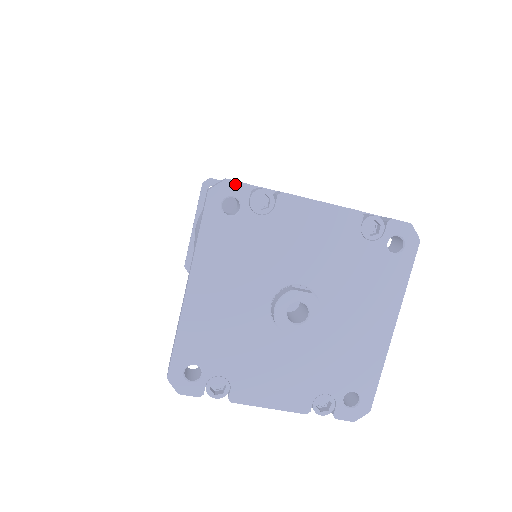
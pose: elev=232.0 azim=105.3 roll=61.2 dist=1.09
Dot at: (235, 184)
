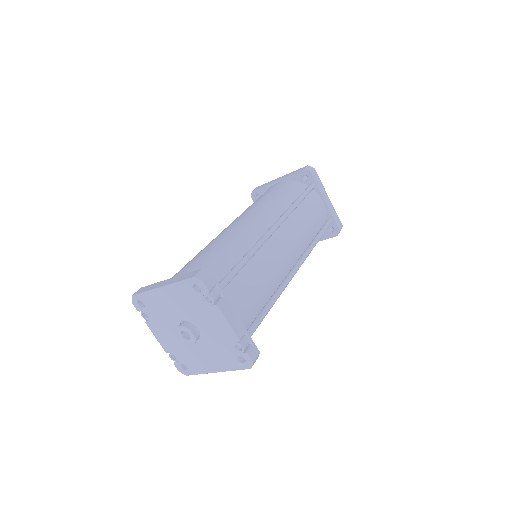
Dot at: (205, 286)
